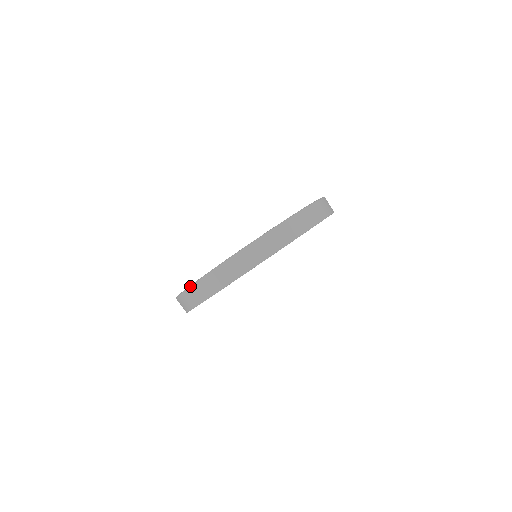
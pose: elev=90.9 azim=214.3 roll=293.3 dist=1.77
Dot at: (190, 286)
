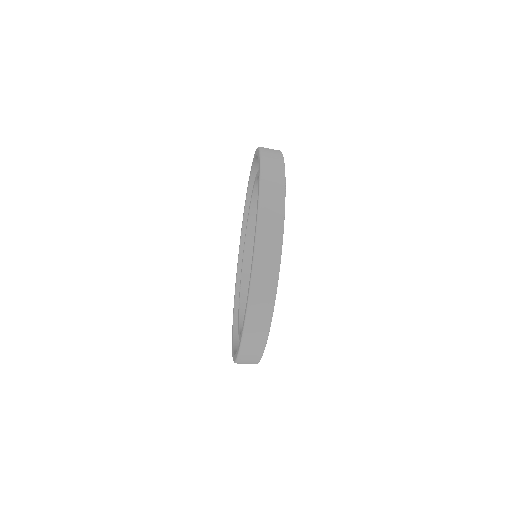
Dot at: (237, 358)
